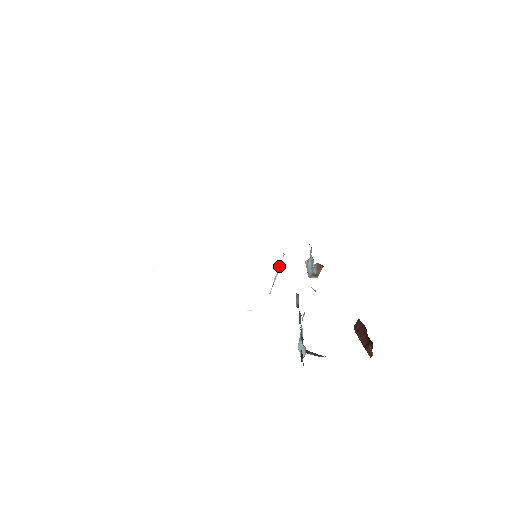
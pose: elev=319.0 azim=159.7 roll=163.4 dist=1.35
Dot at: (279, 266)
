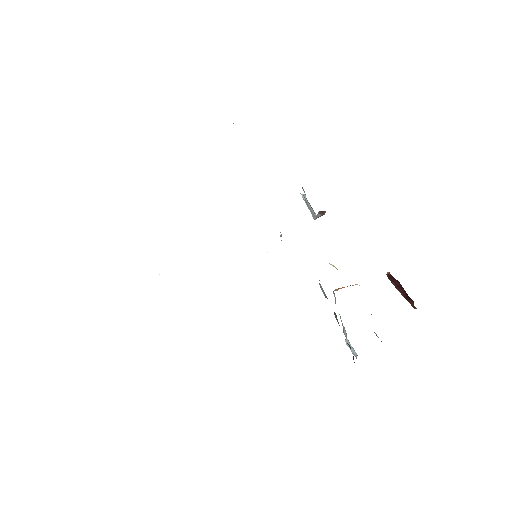
Dot at: (280, 232)
